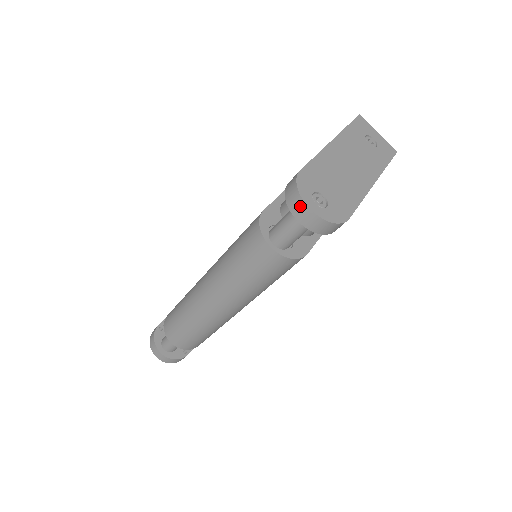
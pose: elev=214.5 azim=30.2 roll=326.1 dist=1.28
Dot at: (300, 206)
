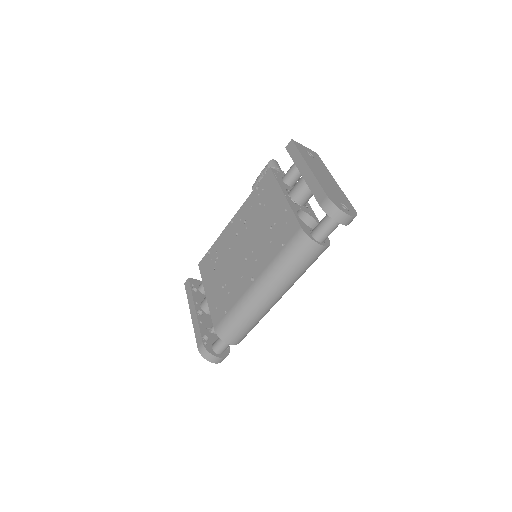
Dot at: (342, 216)
